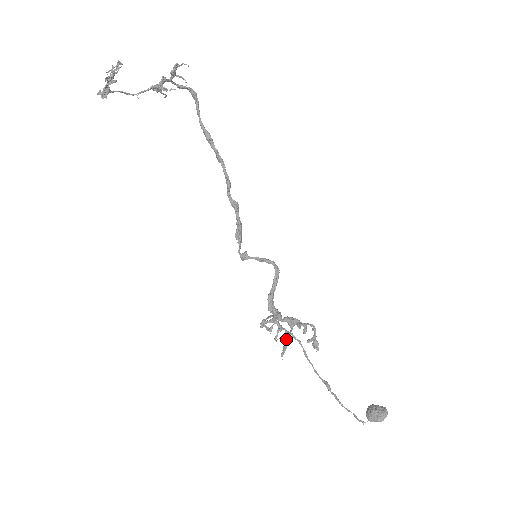
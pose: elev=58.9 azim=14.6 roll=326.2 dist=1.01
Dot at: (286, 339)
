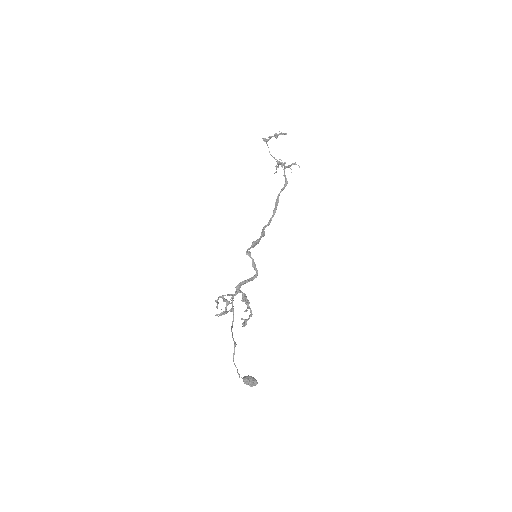
Dot at: occluded
